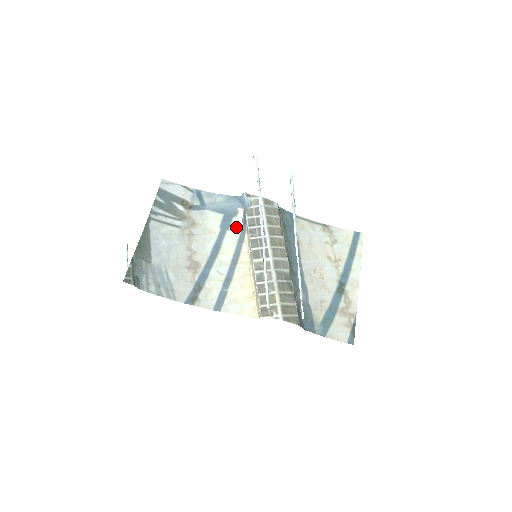
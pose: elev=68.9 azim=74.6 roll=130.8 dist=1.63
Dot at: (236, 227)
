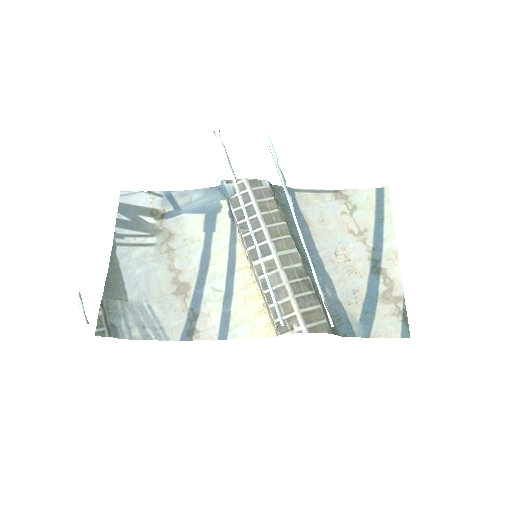
Dot at: (223, 226)
